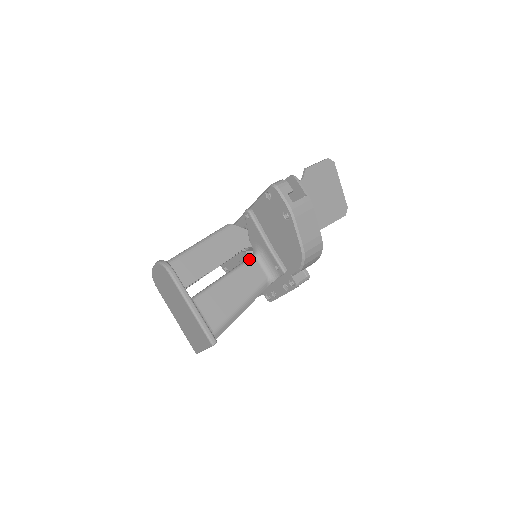
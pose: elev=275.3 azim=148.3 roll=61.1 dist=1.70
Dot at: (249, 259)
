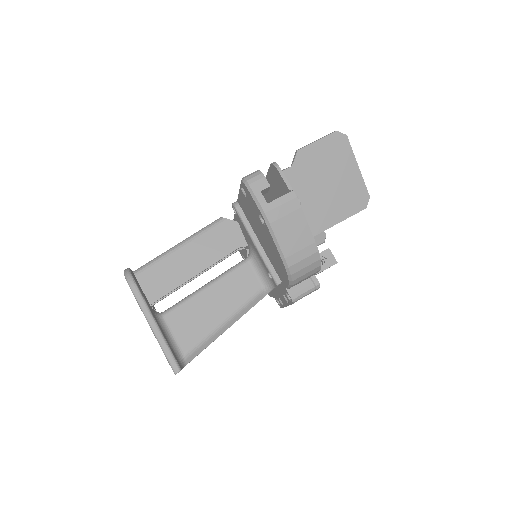
Dot at: (240, 263)
